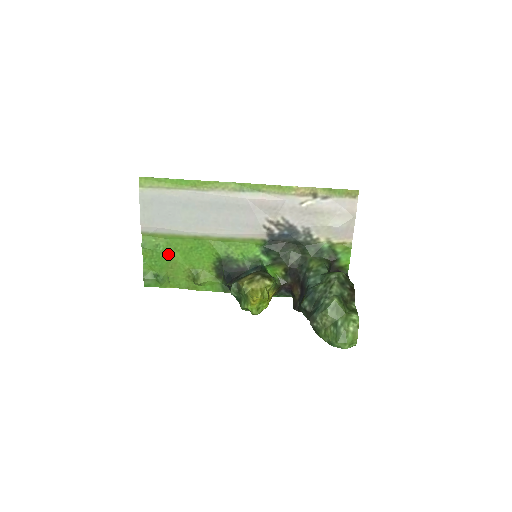
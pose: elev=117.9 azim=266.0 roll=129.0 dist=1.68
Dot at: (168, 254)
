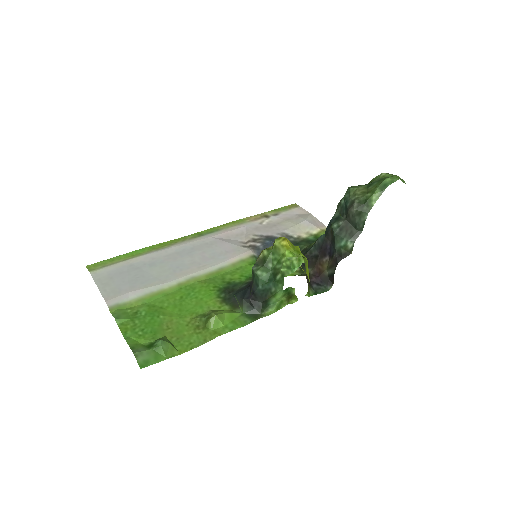
Dot at: (155, 315)
